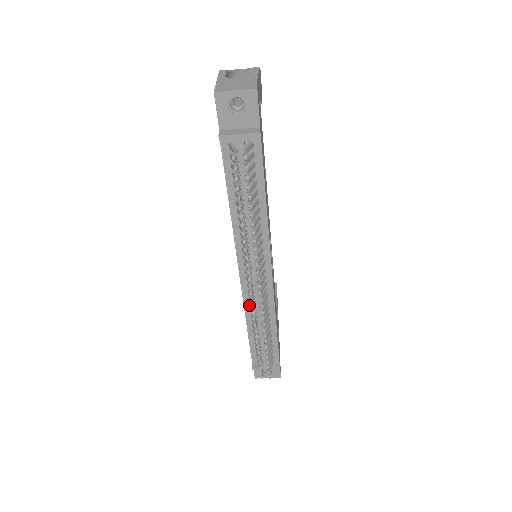
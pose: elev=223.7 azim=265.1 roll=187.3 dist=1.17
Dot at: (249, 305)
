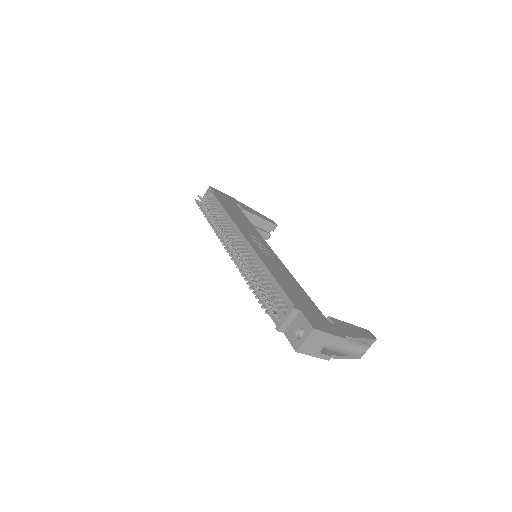
Dot at: occluded
